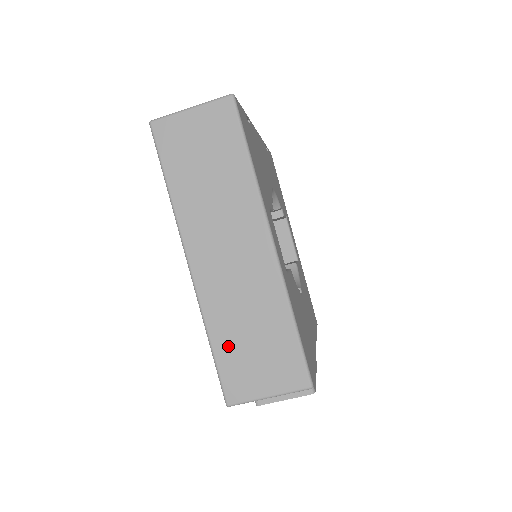
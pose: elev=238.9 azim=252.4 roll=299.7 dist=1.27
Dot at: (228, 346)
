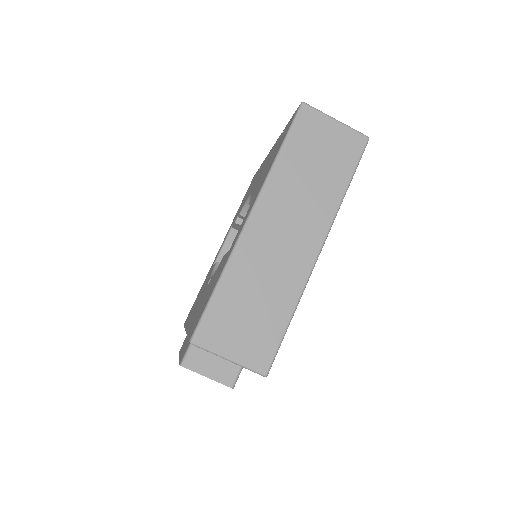
Dot at: (230, 297)
